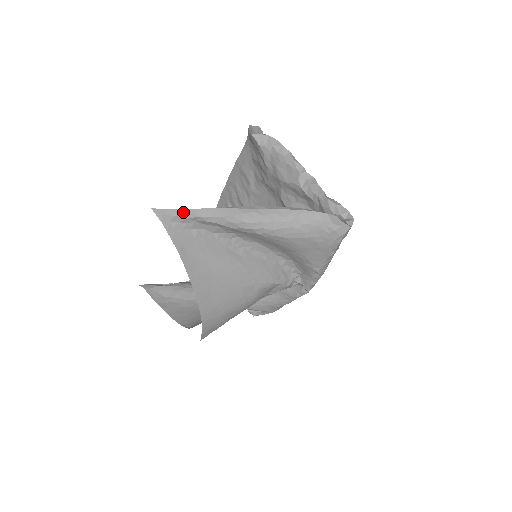
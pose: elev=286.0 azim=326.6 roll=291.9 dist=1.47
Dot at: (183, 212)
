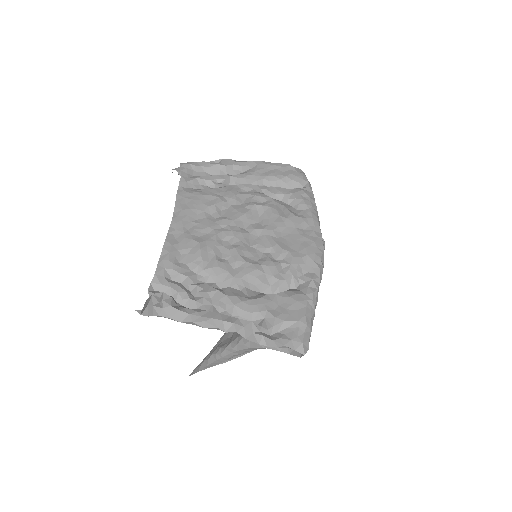
Dot at: occluded
